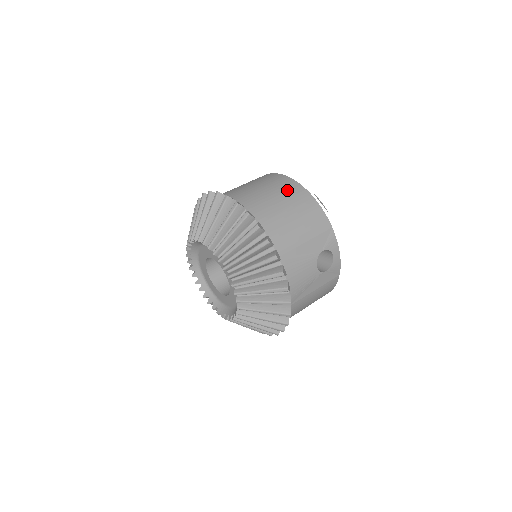
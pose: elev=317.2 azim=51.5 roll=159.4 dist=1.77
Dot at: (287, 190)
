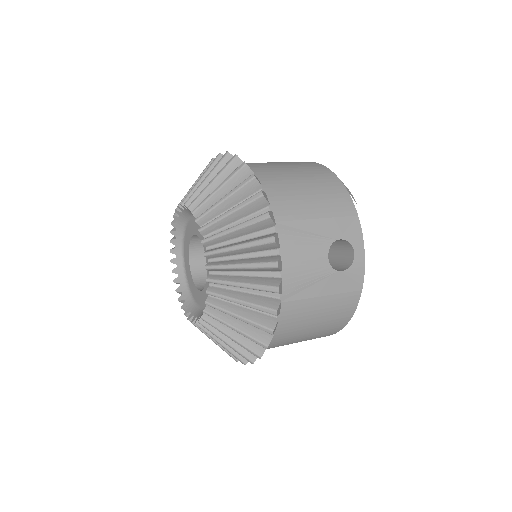
Dot at: (306, 166)
